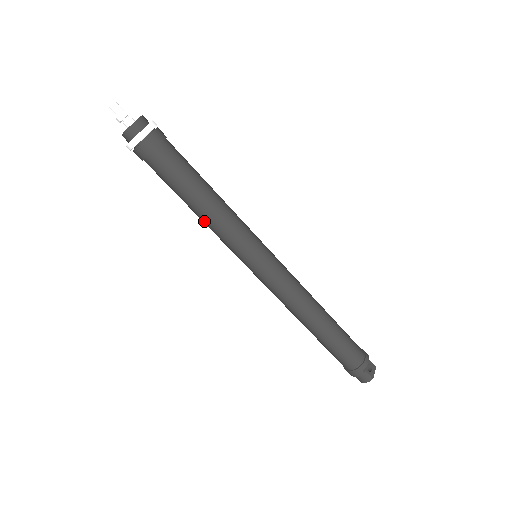
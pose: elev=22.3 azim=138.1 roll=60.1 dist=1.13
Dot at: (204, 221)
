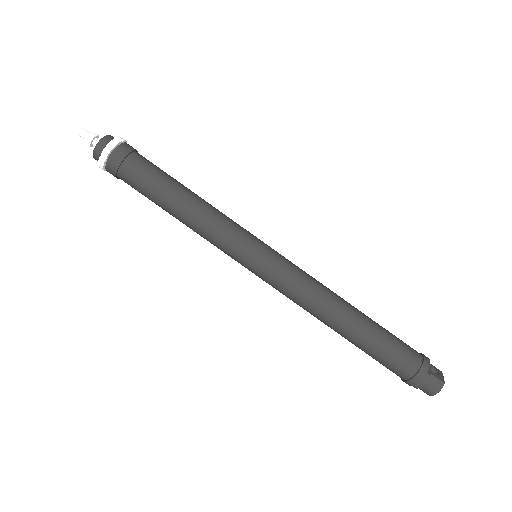
Dot at: (190, 223)
